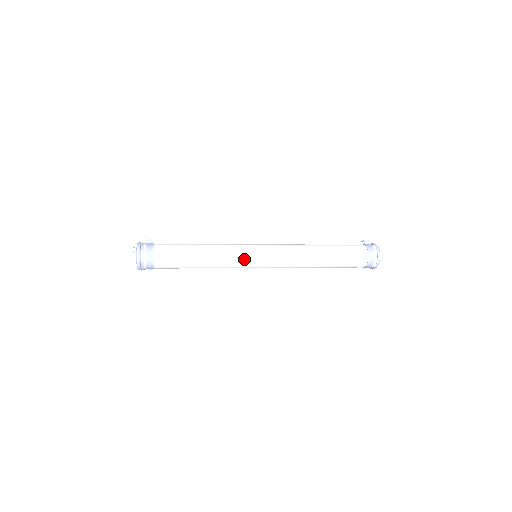
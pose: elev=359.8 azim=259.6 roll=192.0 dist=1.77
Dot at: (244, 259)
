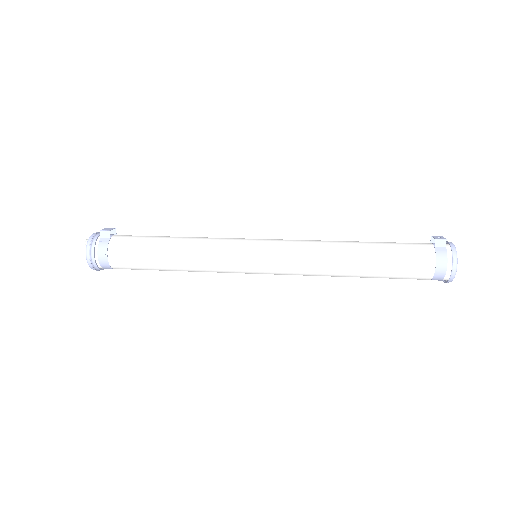
Dot at: (233, 267)
